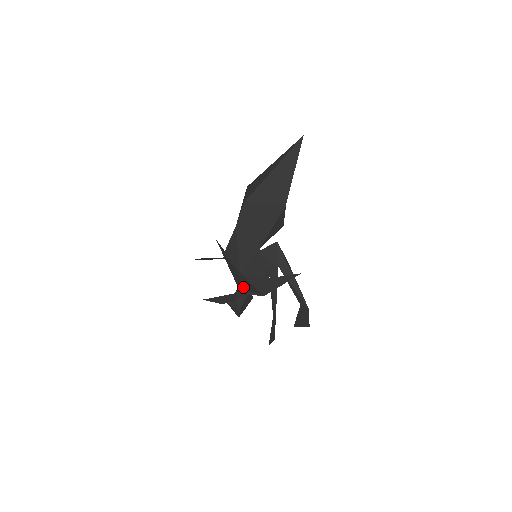
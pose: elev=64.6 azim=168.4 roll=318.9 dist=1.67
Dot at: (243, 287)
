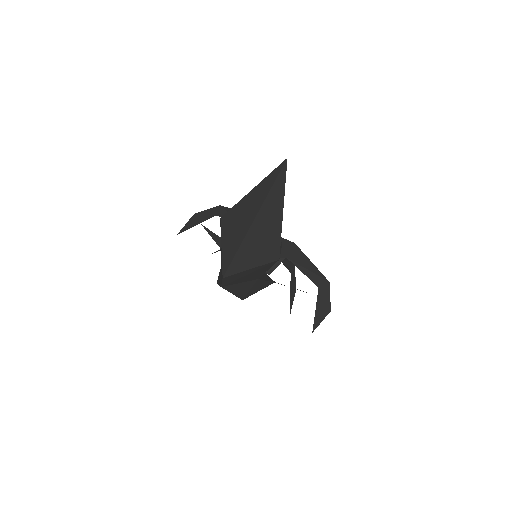
Dot at: occluded
